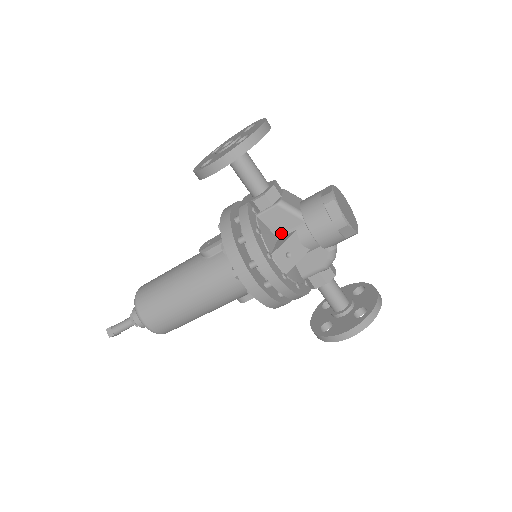
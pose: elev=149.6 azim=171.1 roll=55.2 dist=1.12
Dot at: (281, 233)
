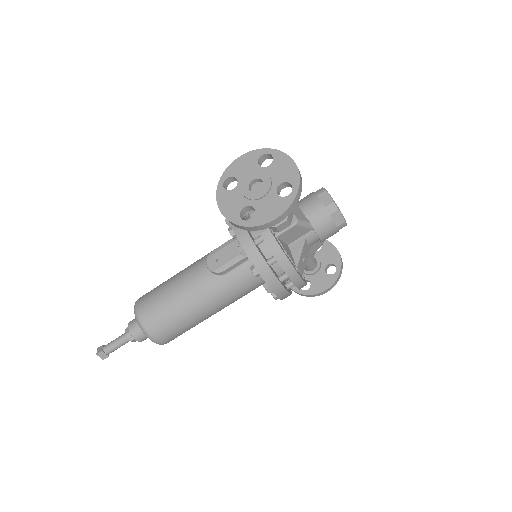
Dot at: (292, 242)
